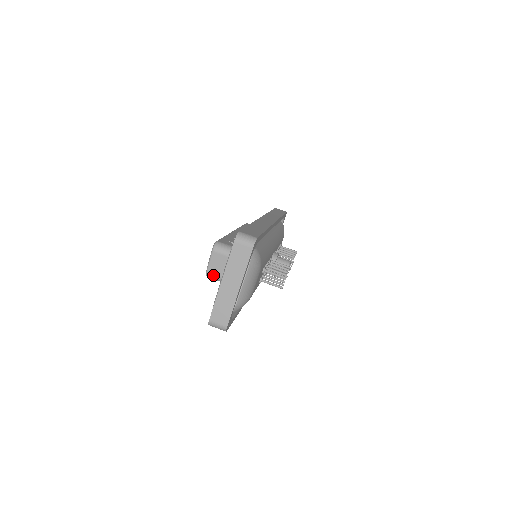
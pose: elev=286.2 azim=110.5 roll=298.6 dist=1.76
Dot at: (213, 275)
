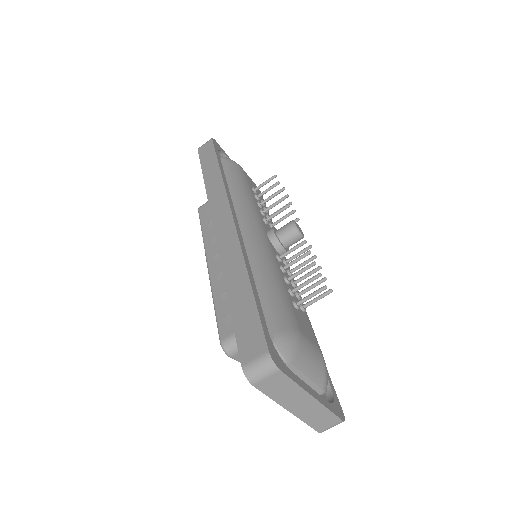
Dot at: occluded
